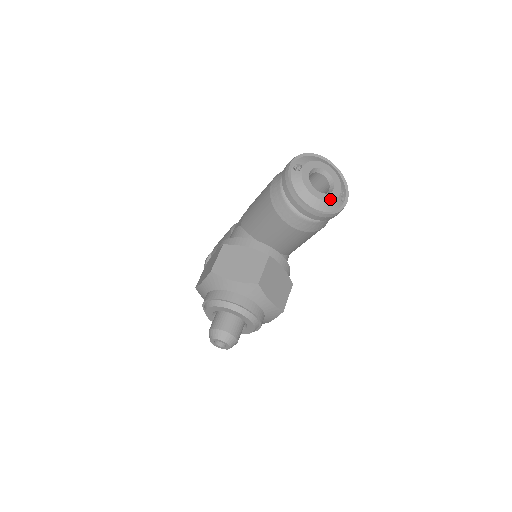
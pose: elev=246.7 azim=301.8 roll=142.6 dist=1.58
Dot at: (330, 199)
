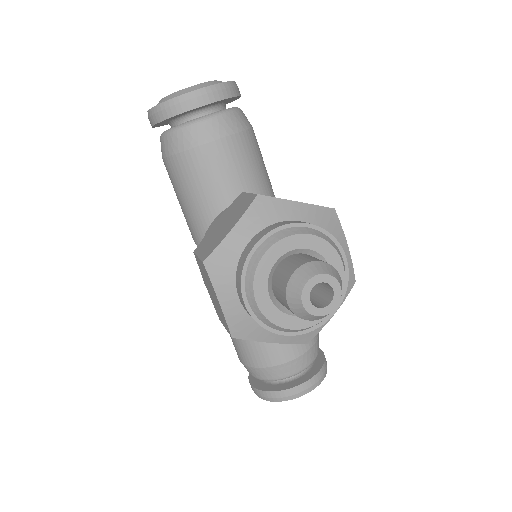
Dot at: (211, 82)
